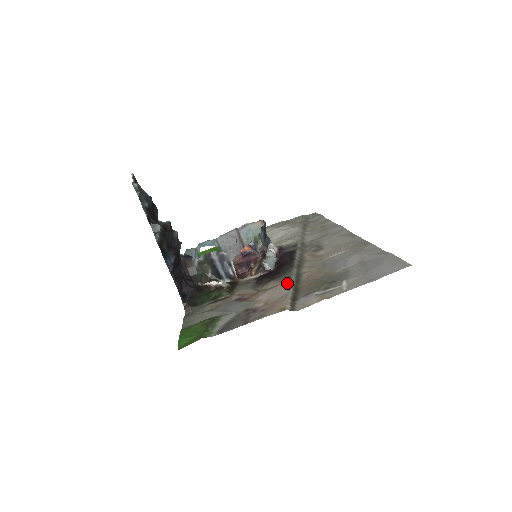
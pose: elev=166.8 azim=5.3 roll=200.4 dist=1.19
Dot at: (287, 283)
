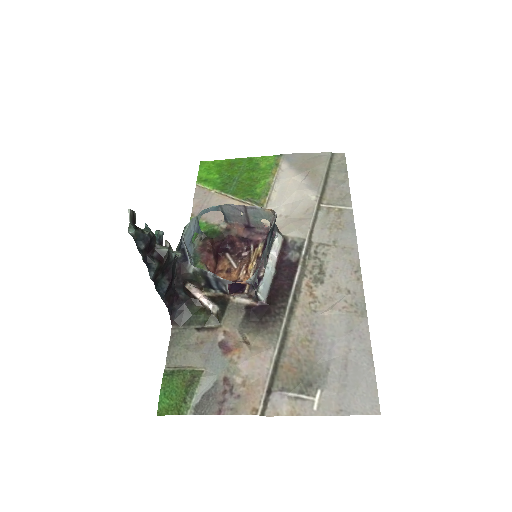
Dot at: (270, 353)
